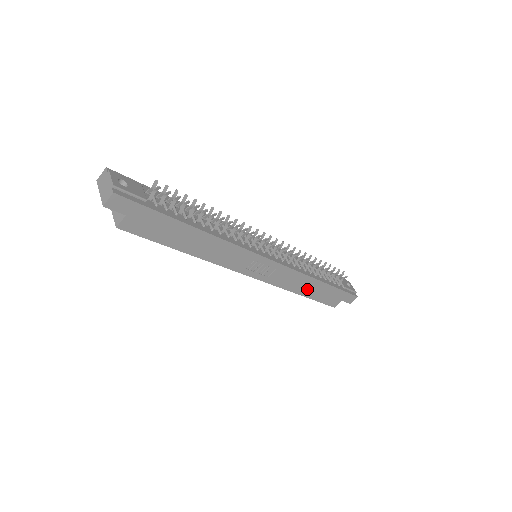
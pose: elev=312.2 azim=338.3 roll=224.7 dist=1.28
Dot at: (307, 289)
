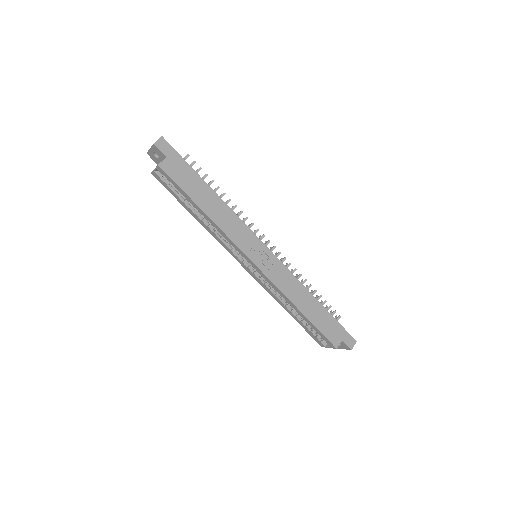
Dot at: (305, 305)
